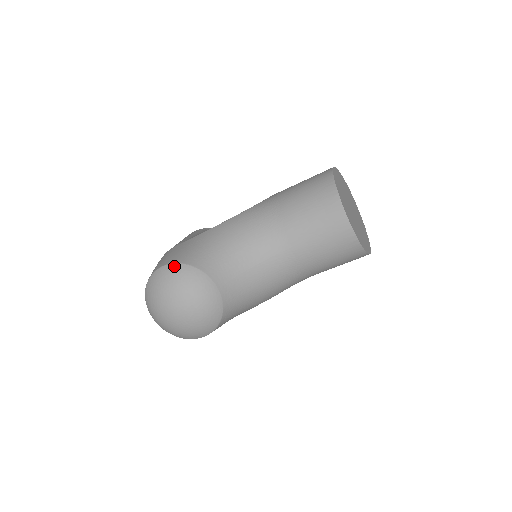
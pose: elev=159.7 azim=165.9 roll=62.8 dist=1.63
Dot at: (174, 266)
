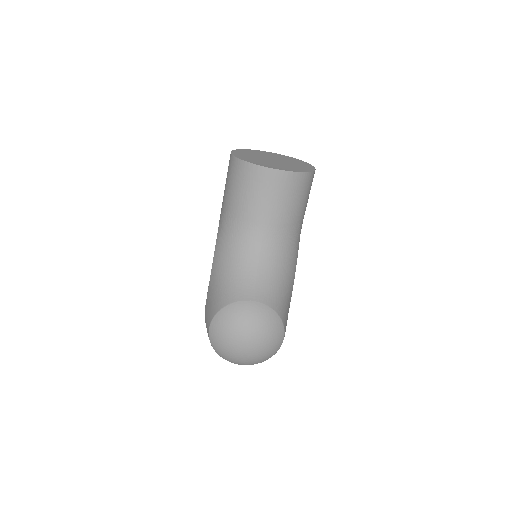
Dot at: (214, 320)
